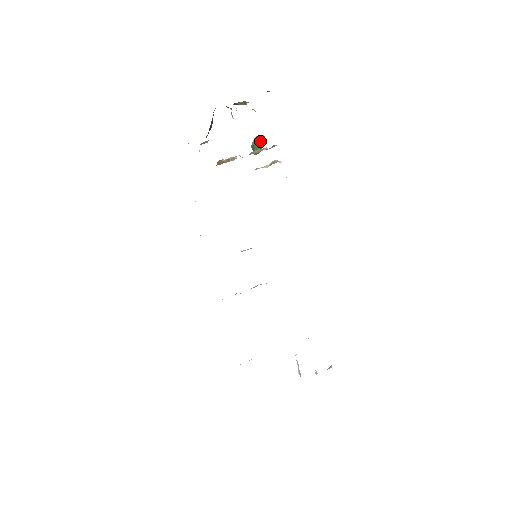
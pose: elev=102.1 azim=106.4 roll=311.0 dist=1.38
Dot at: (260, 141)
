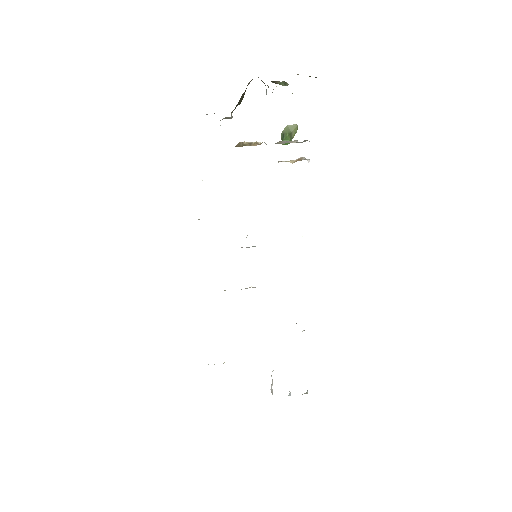
Dot at: (292, 131)
